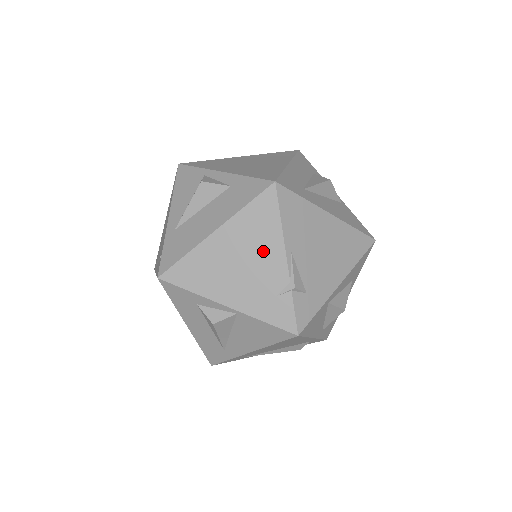
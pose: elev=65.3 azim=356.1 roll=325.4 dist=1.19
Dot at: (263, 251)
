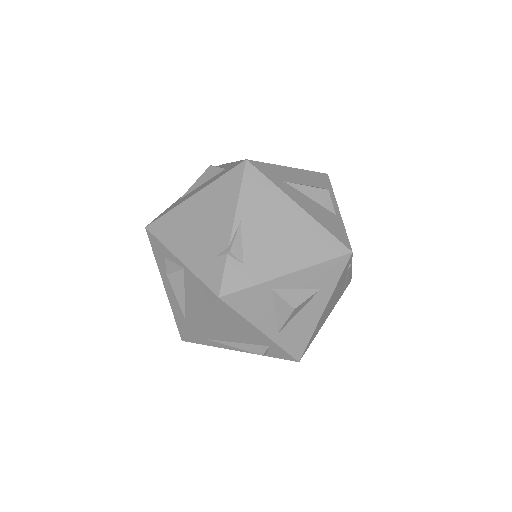
Dot at: (219, 216)
